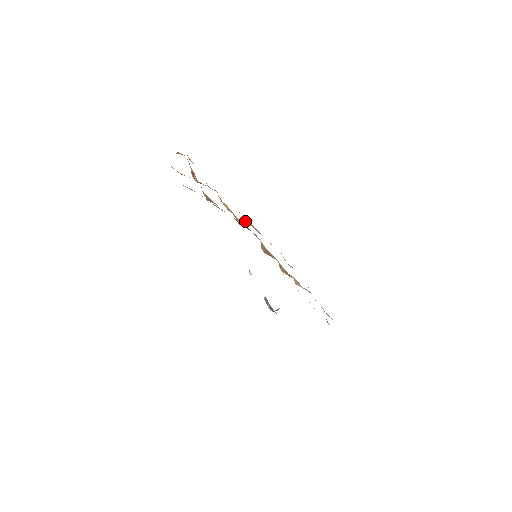
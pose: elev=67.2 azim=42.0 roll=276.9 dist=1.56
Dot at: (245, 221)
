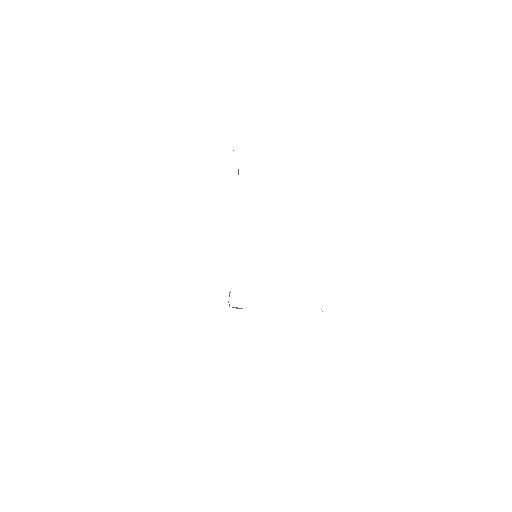
Dot at: occluded
